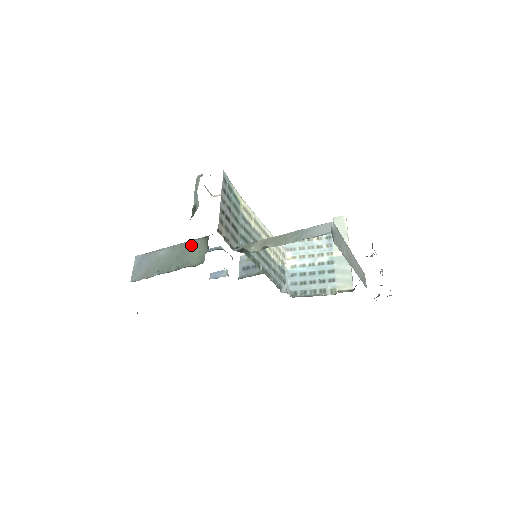
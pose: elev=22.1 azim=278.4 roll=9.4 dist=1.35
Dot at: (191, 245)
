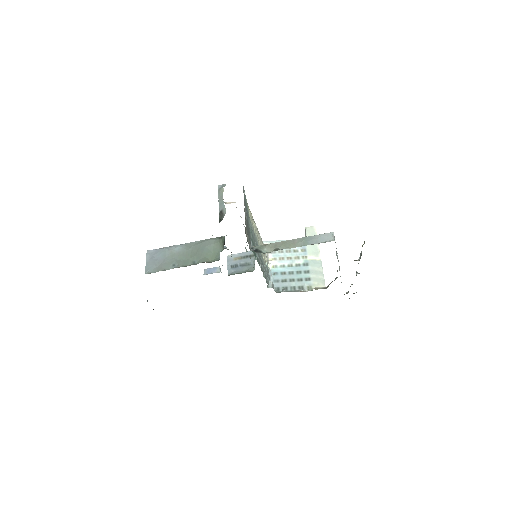
Dot at: (205, 244)
